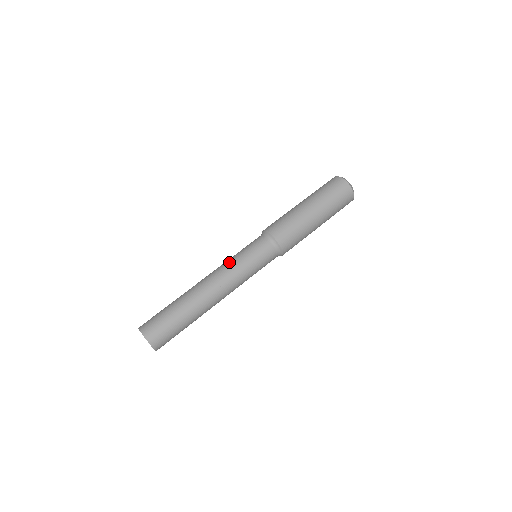
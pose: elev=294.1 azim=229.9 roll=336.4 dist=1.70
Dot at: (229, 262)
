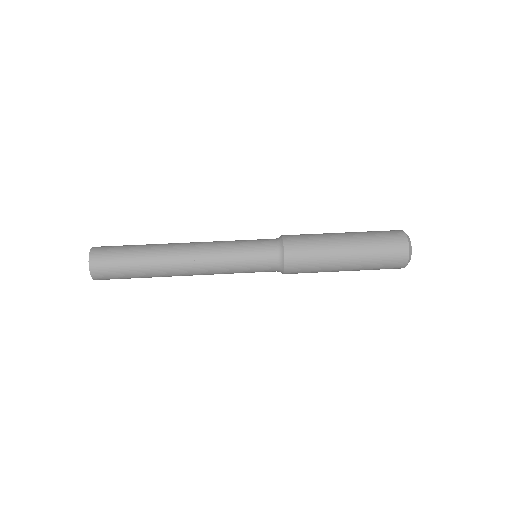
Dot at: (222, 246)
